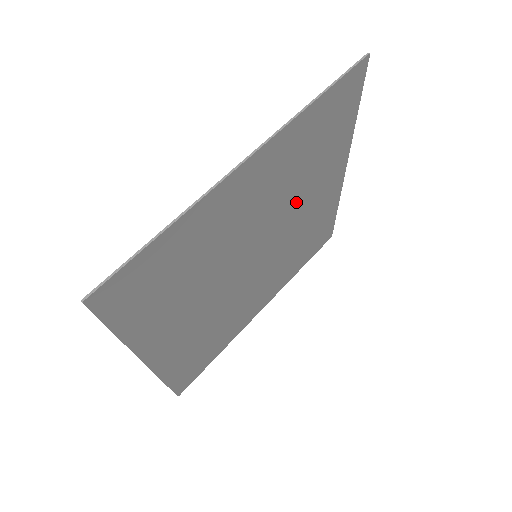
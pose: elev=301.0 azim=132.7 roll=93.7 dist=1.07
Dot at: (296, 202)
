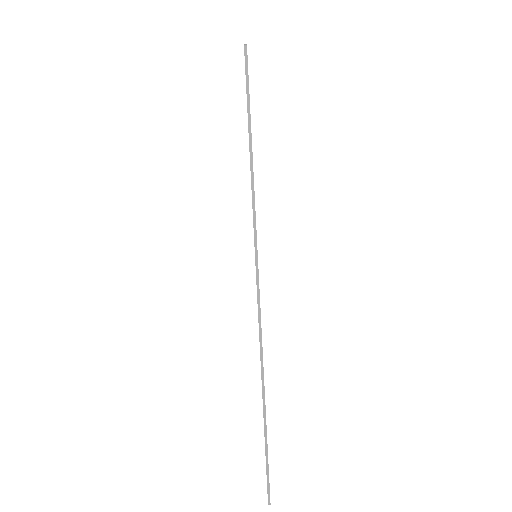
Dot at: occluded
